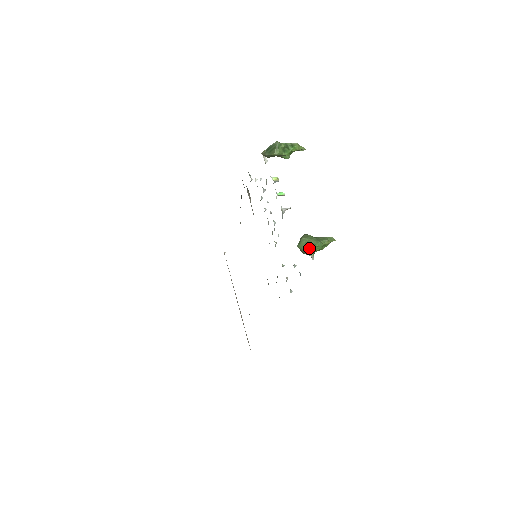
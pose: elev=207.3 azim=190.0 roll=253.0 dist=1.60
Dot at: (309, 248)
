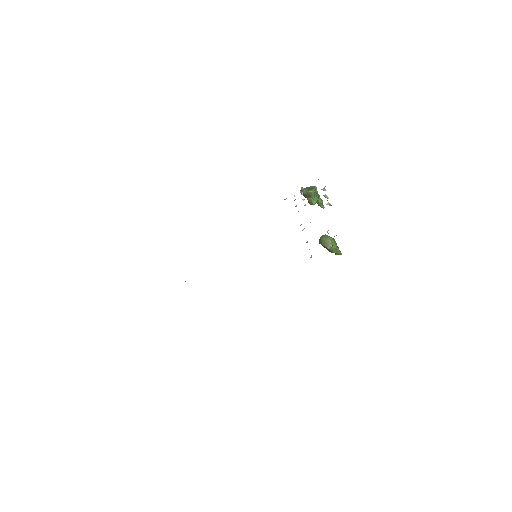
Dot at: (331, 240)
